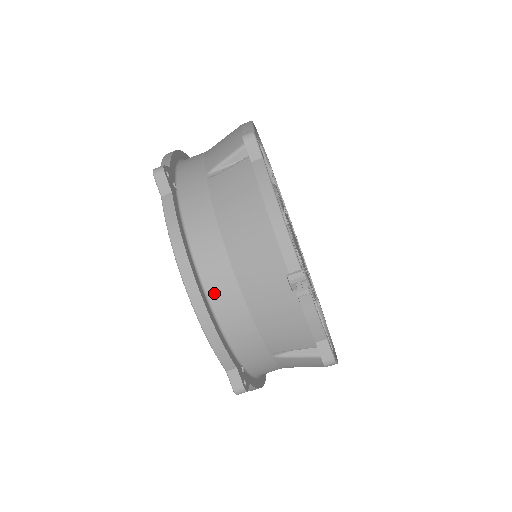
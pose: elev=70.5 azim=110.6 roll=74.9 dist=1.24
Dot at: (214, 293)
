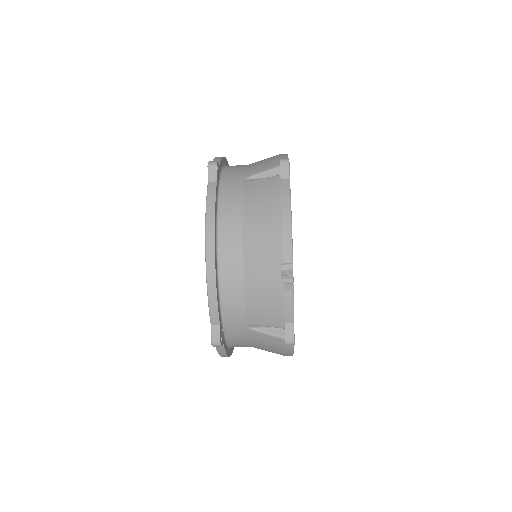
Dot at: (224, 261)
